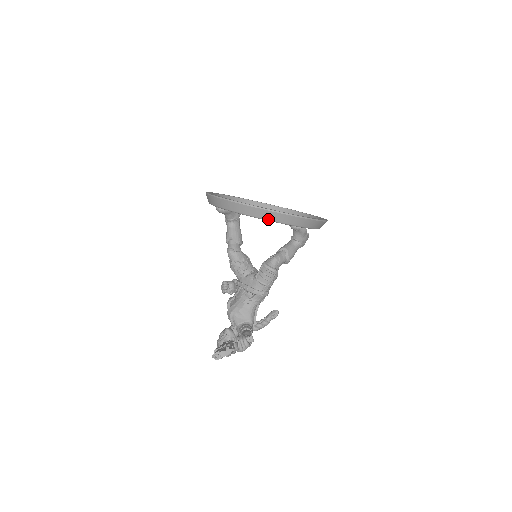
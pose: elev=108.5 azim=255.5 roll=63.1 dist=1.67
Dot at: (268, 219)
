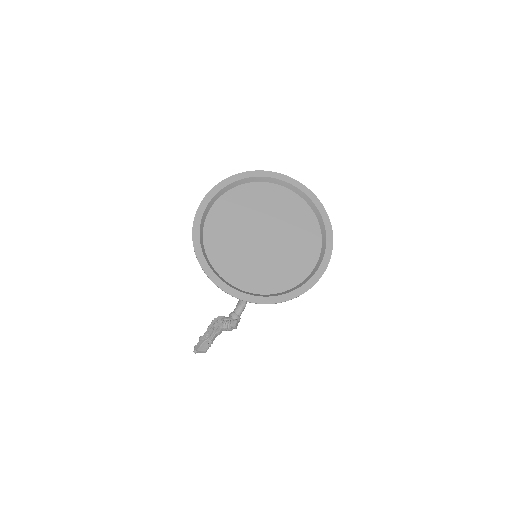
Dot at: occluded
